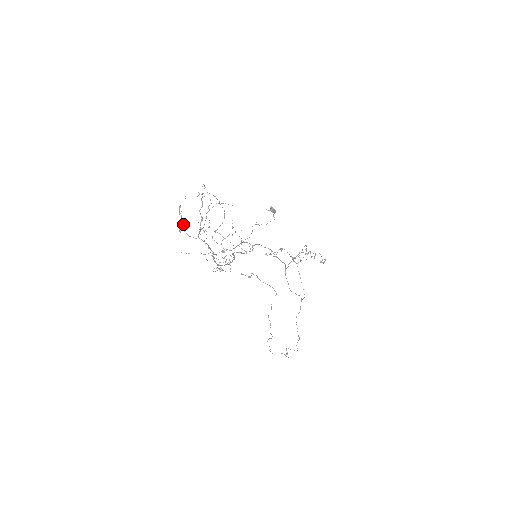
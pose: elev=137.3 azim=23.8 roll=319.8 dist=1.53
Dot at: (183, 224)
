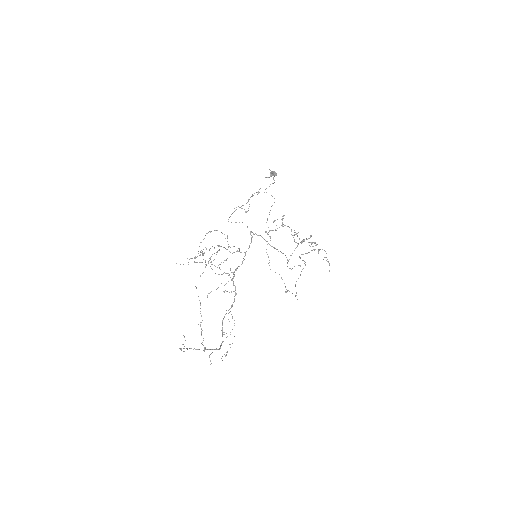
Dot at: occluded
